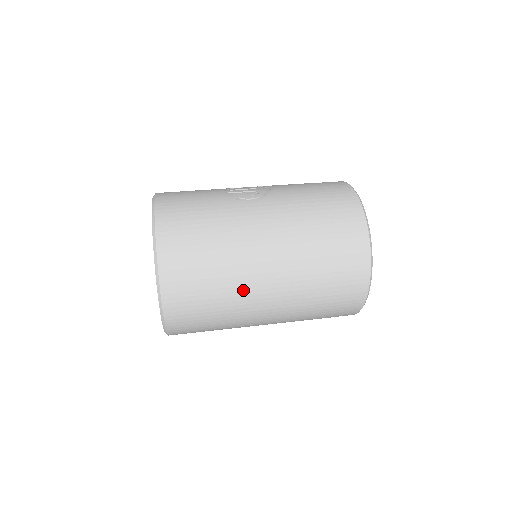
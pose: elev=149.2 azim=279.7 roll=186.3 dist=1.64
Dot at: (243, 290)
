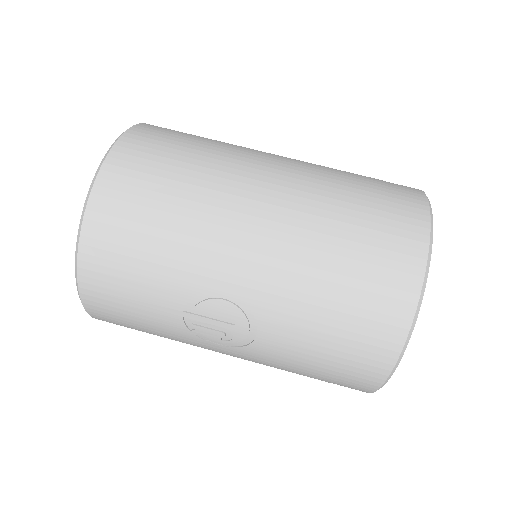
Dot at: occluded
